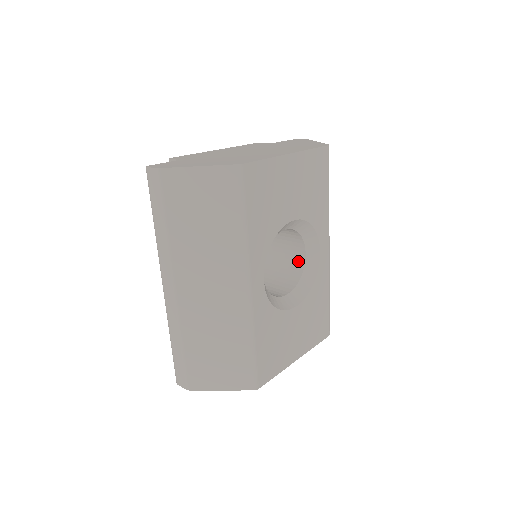
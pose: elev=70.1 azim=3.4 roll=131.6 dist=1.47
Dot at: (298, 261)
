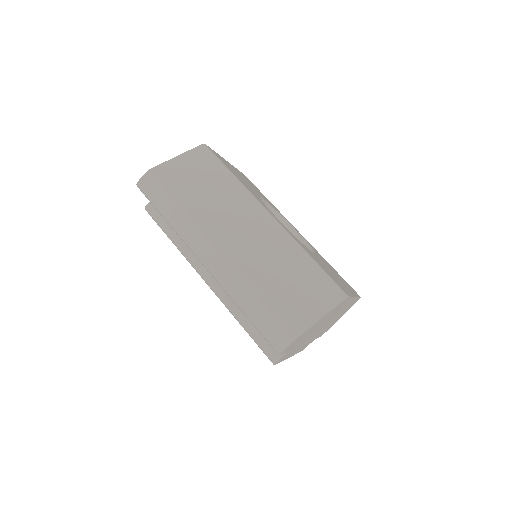
Dot at: occluded
